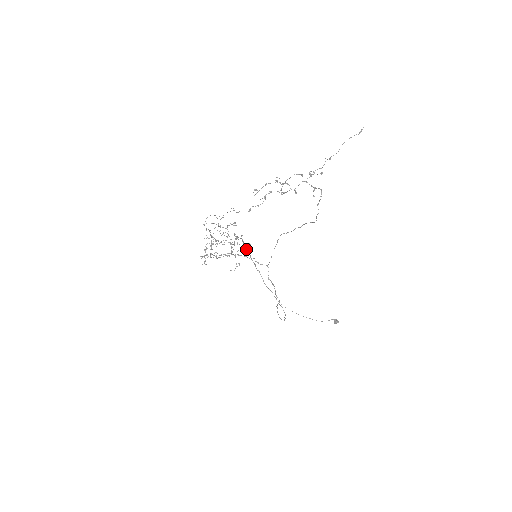
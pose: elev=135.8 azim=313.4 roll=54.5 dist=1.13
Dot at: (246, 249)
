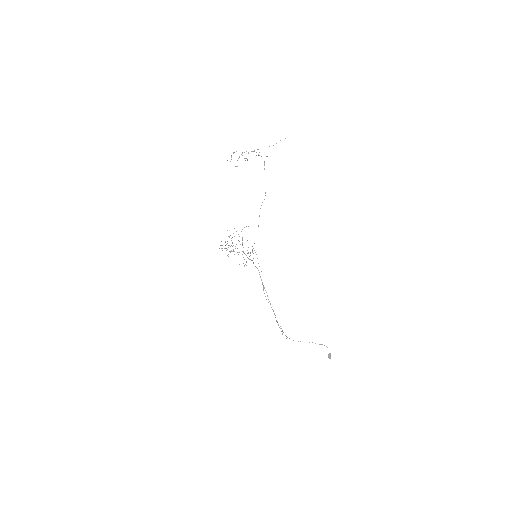
Dot at: (263, 285)
